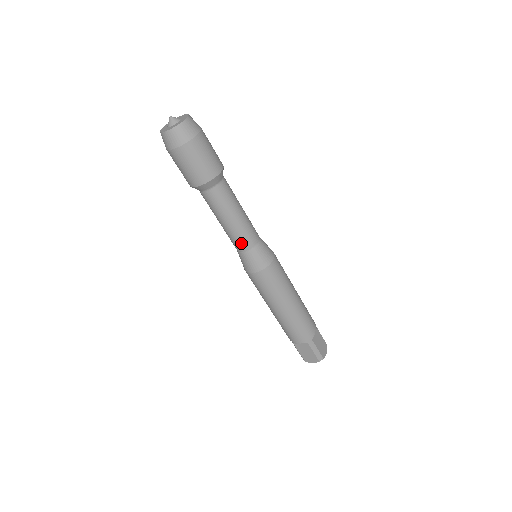
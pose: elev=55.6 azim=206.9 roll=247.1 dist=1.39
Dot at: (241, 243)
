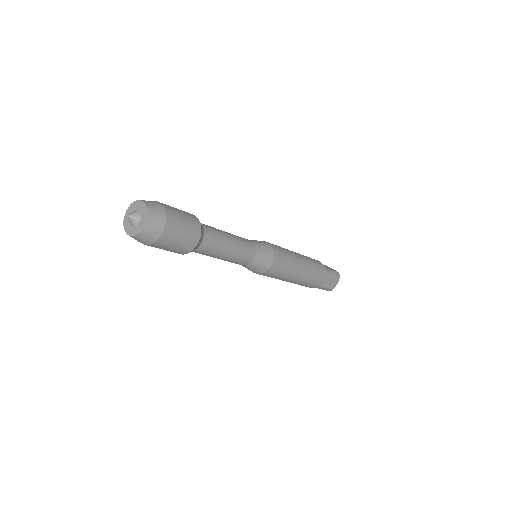
Dot at: (235, 263)
